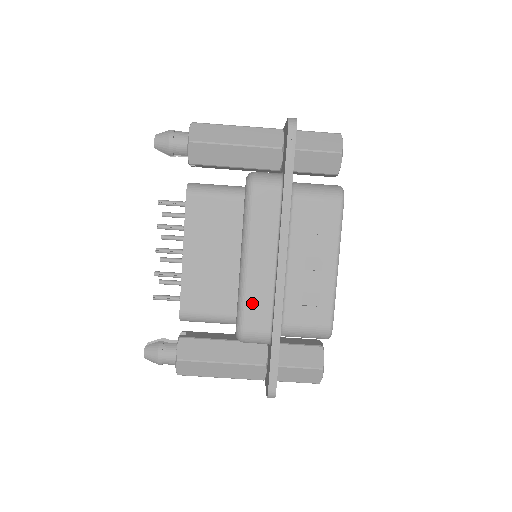
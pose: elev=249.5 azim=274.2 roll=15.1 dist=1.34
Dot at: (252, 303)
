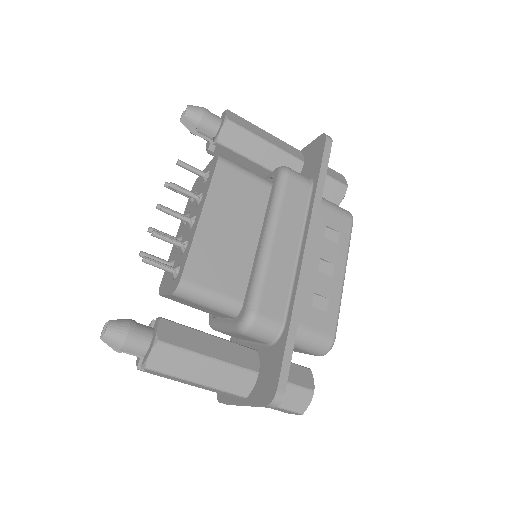
Dot at: (270, 285)
